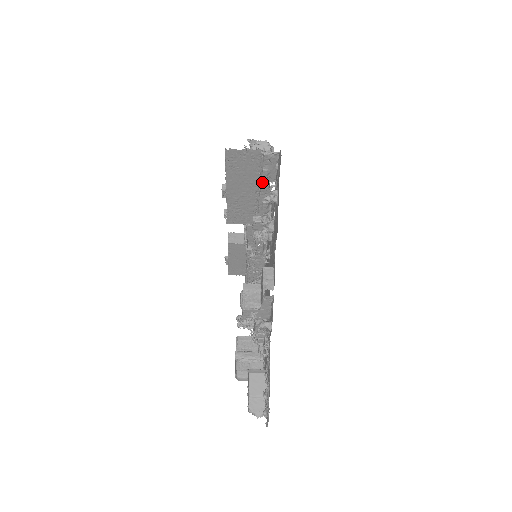
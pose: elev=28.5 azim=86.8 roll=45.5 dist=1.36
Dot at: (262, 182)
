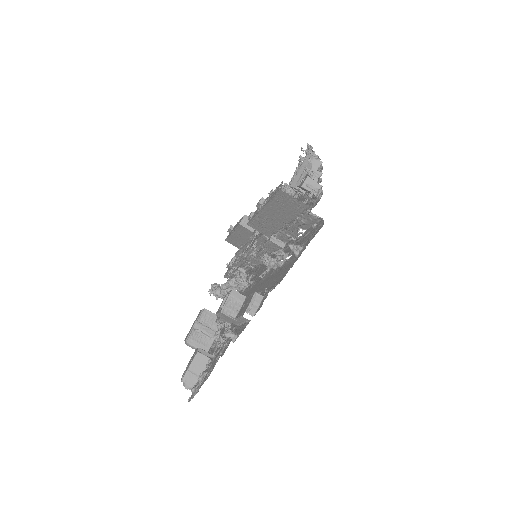
Dot at: (295, 225)
